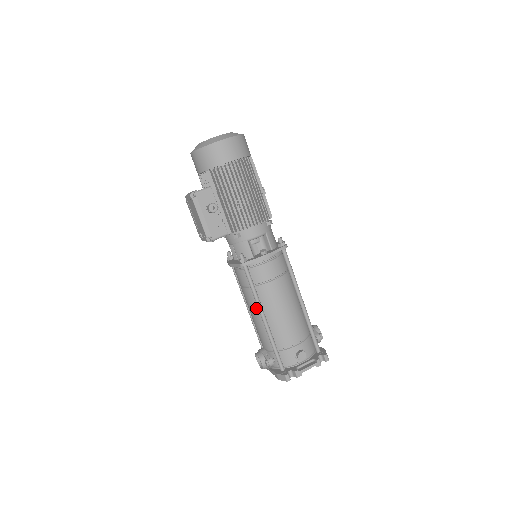
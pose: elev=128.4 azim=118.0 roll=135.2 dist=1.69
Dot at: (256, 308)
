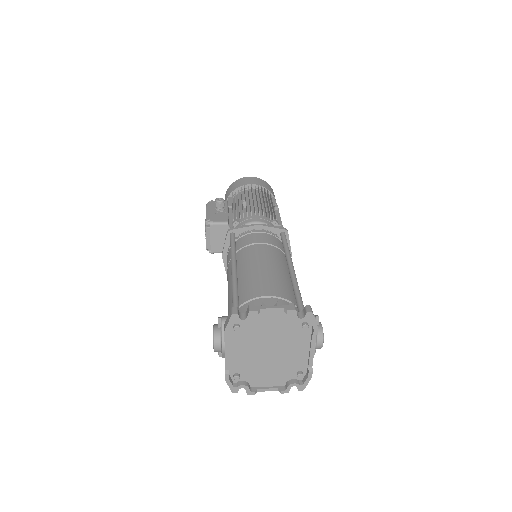
Dot at: occluded
